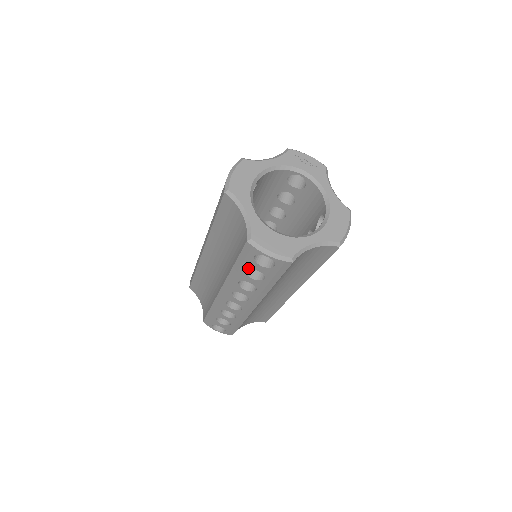
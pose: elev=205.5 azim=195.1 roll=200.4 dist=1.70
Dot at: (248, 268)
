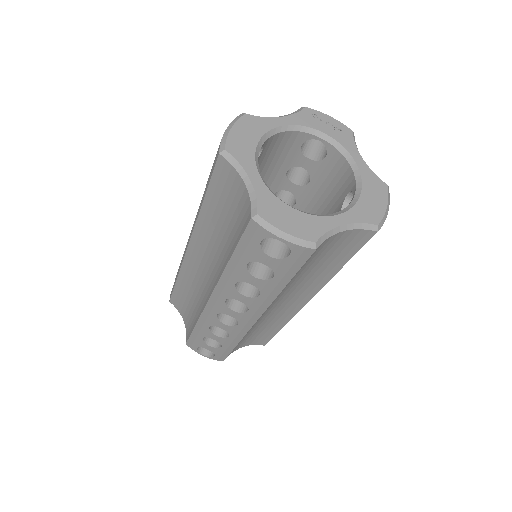
Dot at: (250, 261)
